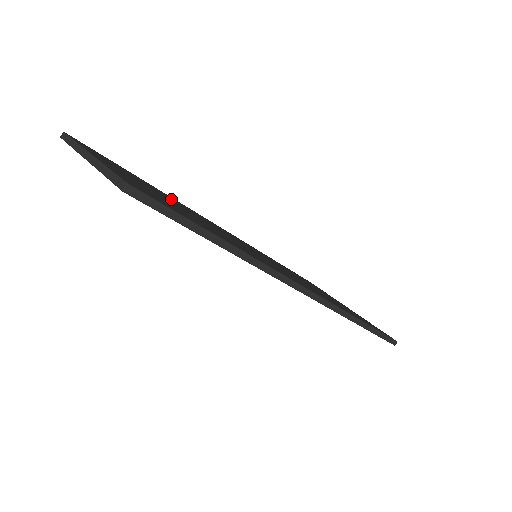
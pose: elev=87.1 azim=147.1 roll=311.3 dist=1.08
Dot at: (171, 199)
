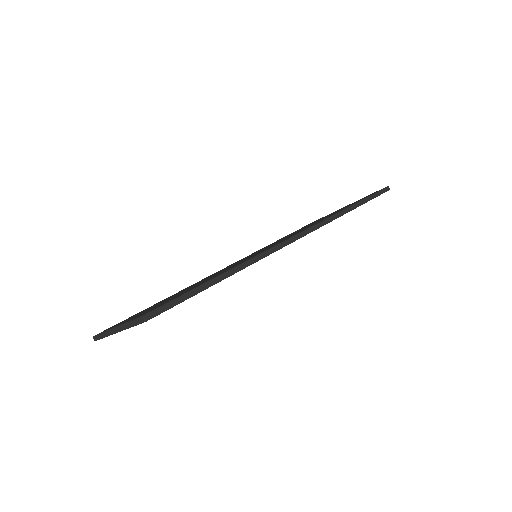
Dot at: (179, 292)
